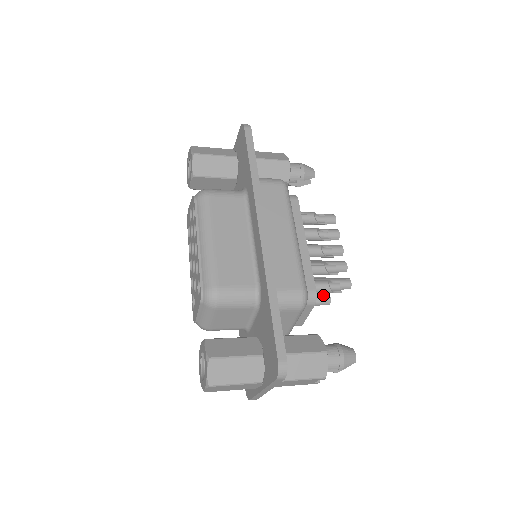
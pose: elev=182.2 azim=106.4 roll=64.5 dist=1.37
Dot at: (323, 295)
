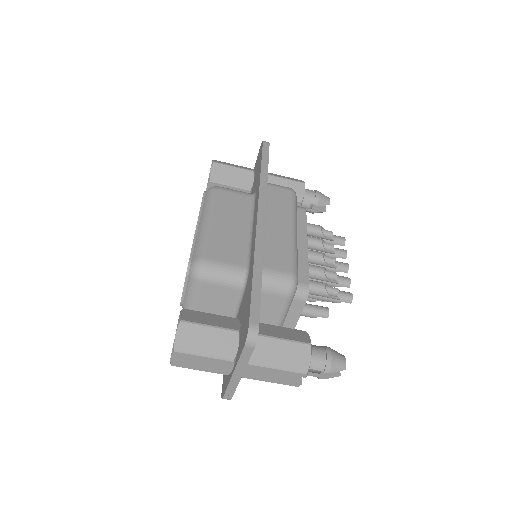
Dot at: (321, 307)
